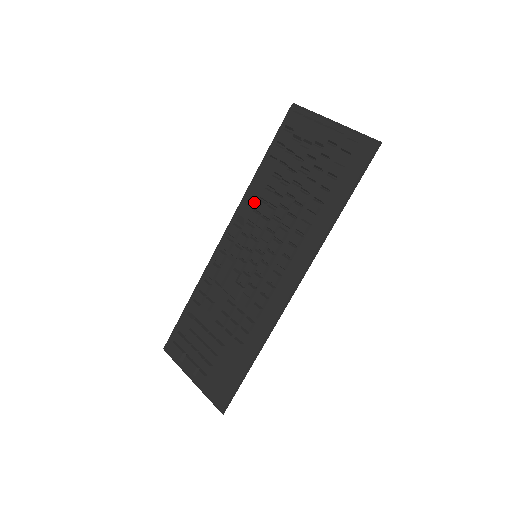
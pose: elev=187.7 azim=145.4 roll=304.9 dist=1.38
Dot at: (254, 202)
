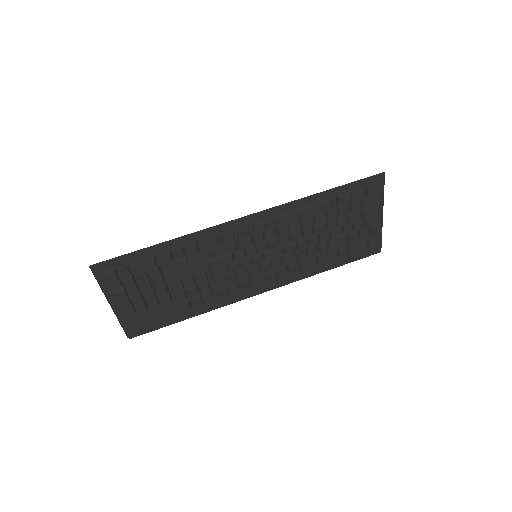
Dot at: (294, 220)
